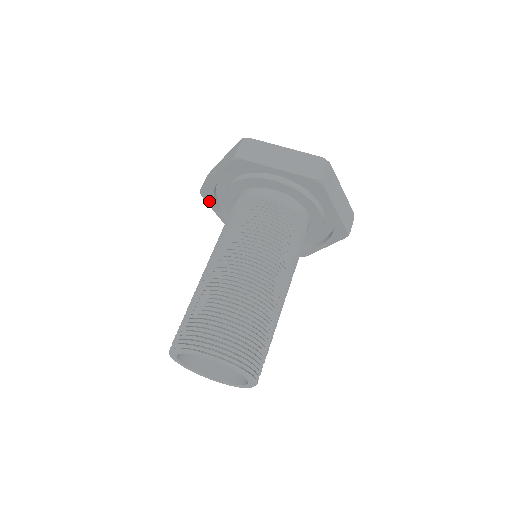
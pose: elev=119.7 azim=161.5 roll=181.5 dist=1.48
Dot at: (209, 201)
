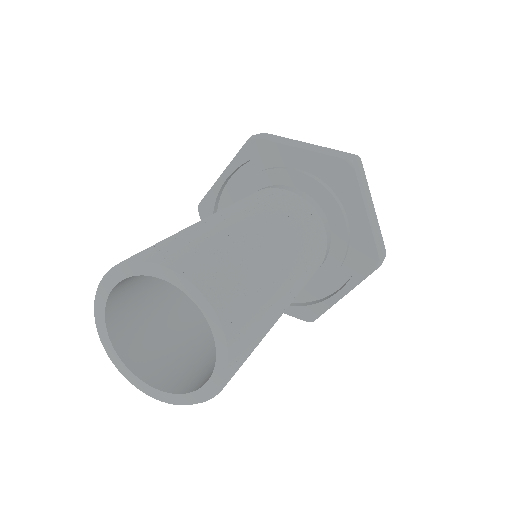
Dot at: occluded
